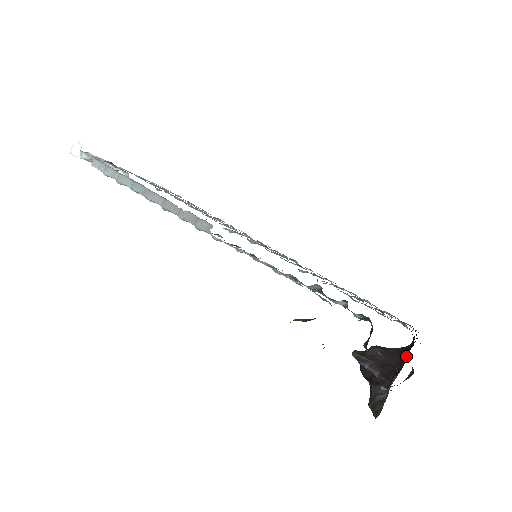
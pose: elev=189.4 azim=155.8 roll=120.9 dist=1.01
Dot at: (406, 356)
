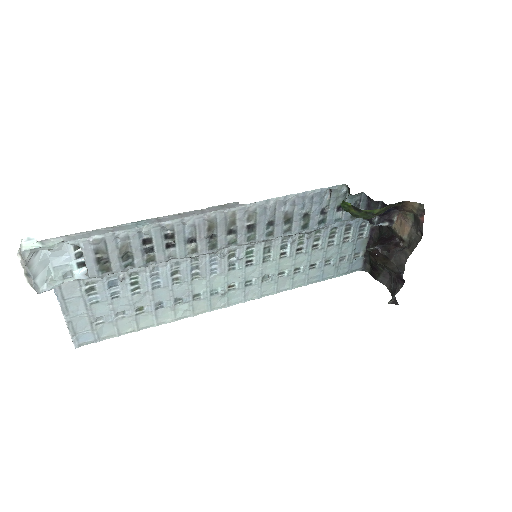
Dot at: (385, 233)
